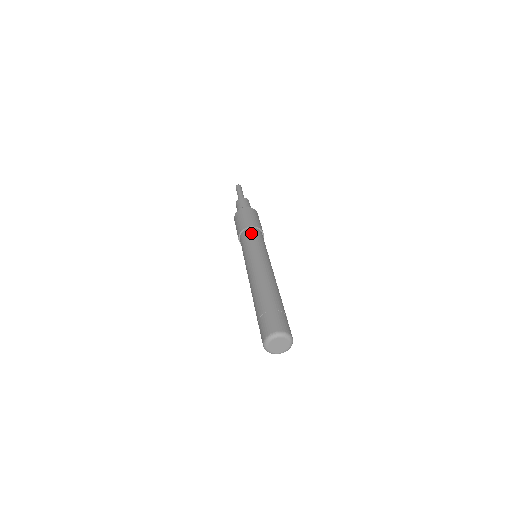
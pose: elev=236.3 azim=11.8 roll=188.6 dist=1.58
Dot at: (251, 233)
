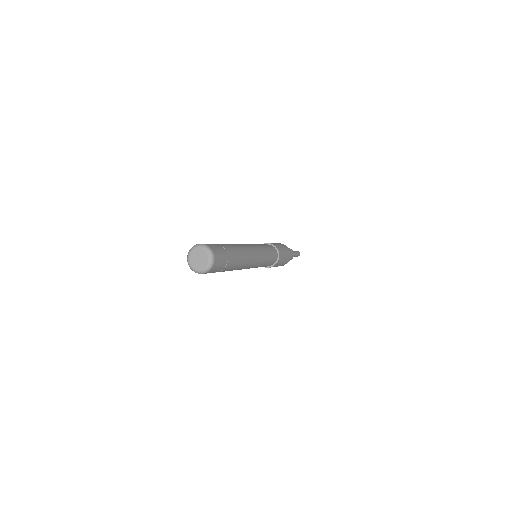
Dot at: (271, 247)
